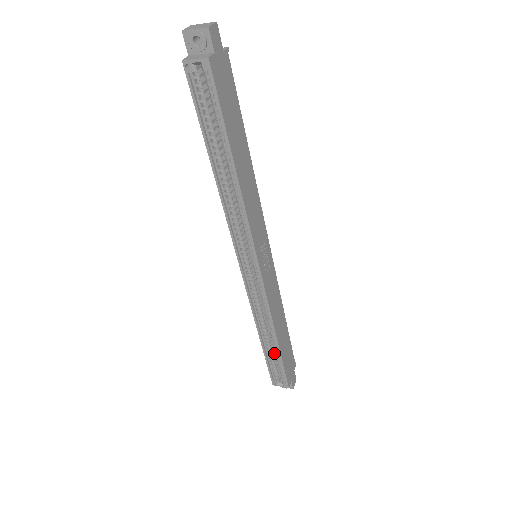
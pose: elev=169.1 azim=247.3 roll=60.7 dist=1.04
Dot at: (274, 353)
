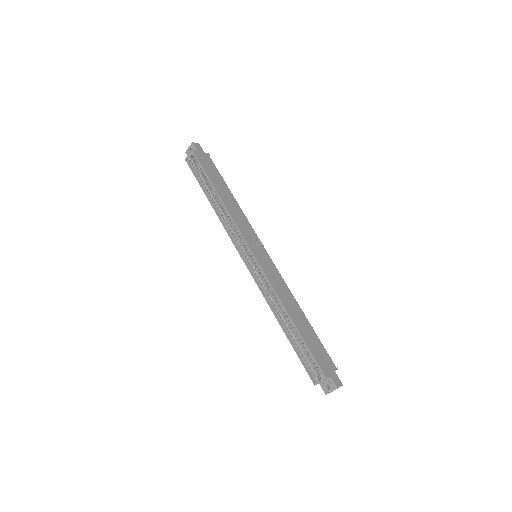
Dot at: (303, 347)
